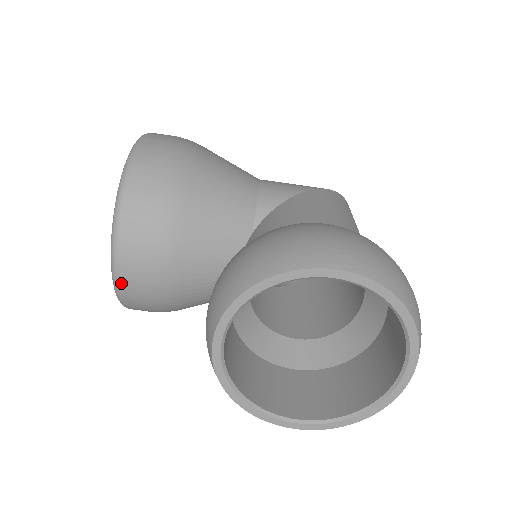
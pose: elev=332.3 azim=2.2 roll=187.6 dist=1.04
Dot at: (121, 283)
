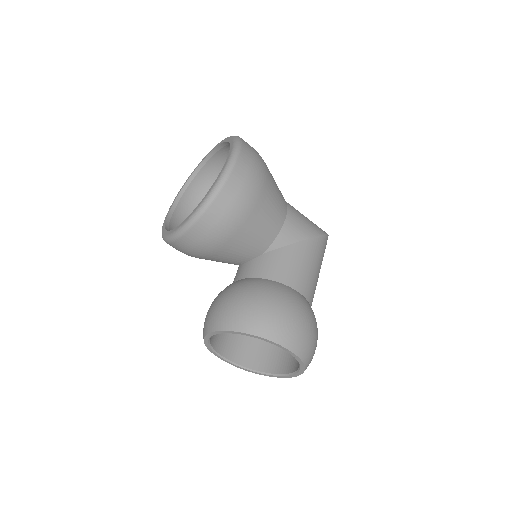
Dot at: (172, 243)
